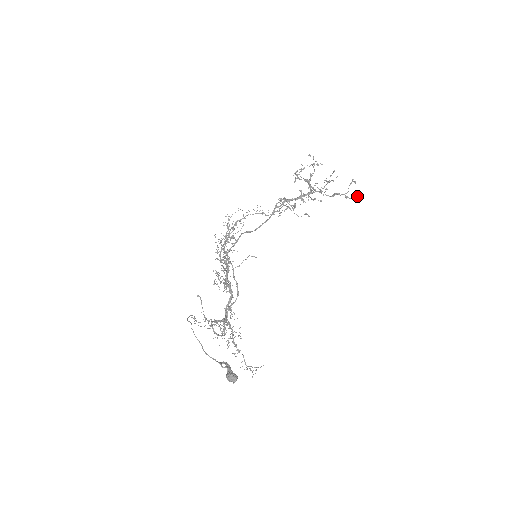
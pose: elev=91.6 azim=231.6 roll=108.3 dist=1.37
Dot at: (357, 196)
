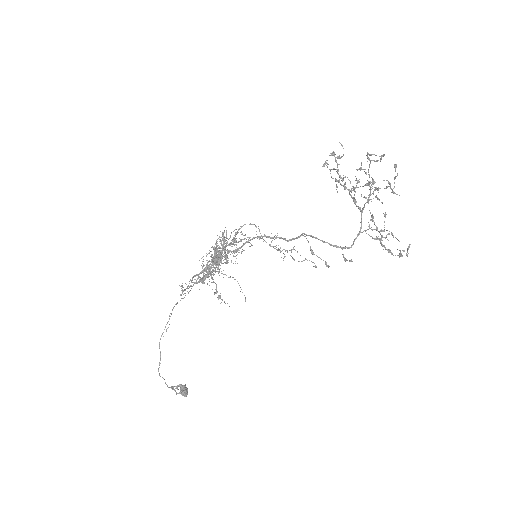
Dot at: (401, 256)
